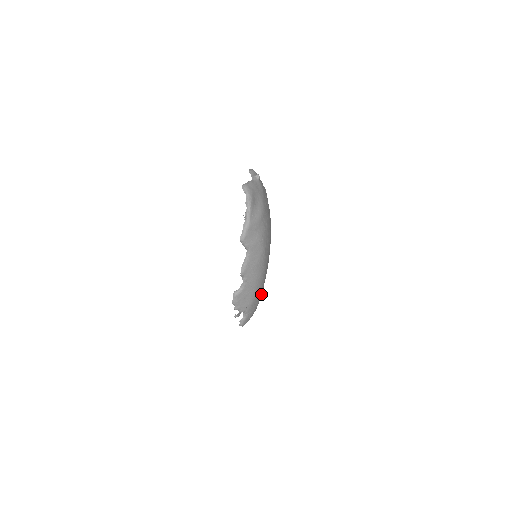
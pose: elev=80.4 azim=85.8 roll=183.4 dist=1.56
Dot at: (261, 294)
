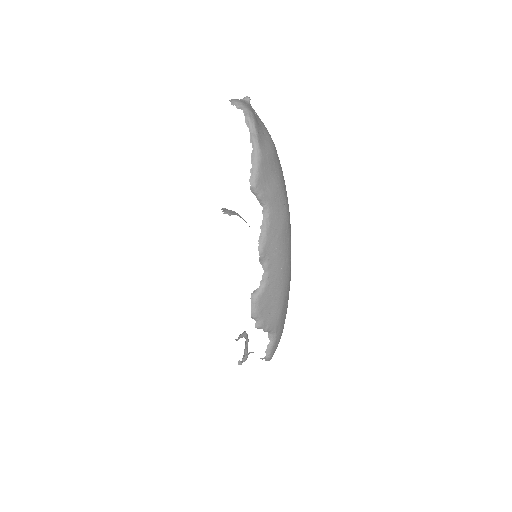
Dot at: (288, 298)
